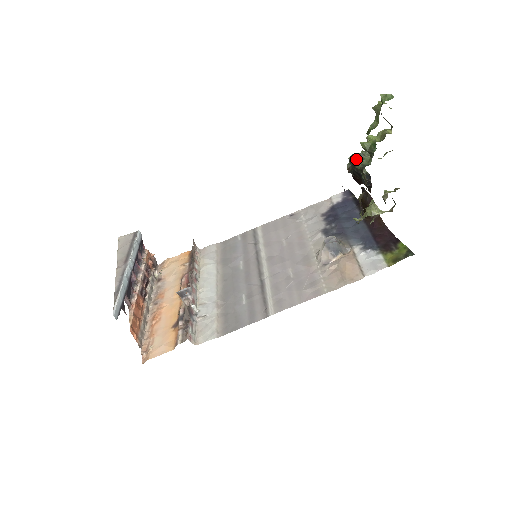
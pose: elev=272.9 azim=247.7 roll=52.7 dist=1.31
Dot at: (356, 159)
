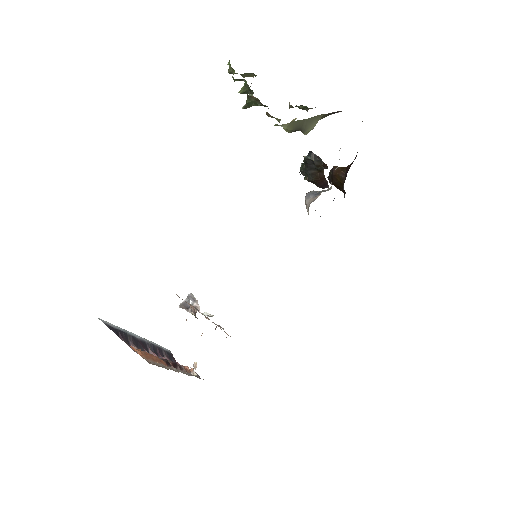
Dot at: (246, 103)
